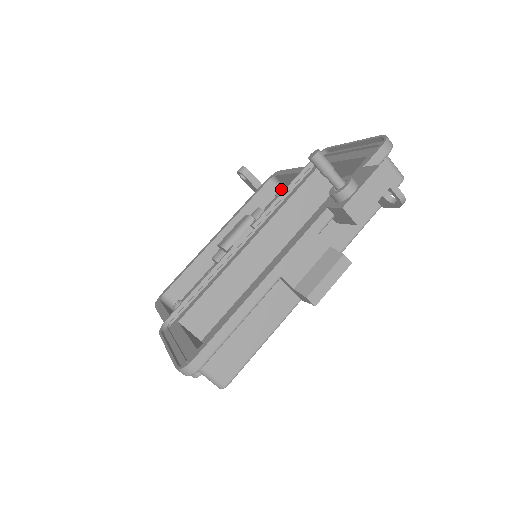
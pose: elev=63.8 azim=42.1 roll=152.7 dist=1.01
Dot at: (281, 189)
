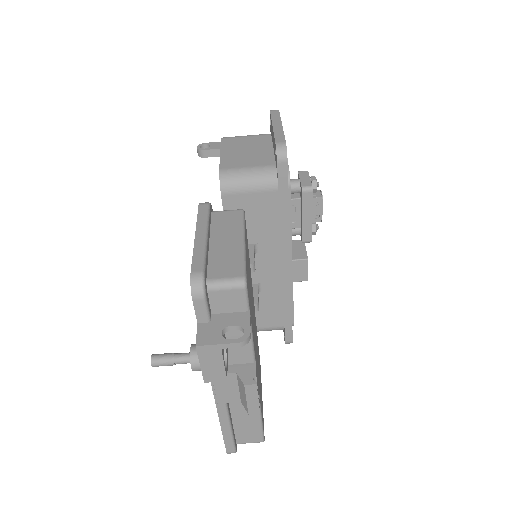
Dot at: occluded
